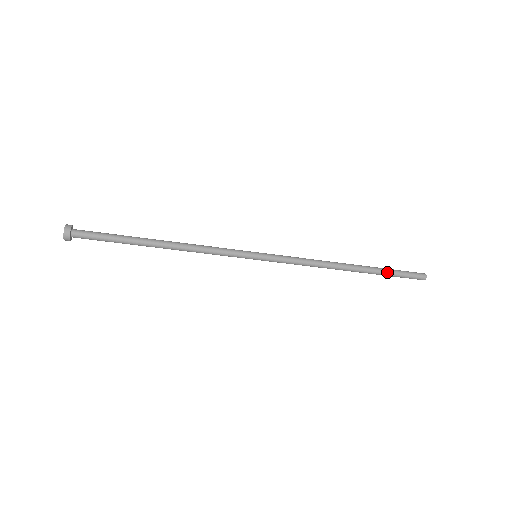
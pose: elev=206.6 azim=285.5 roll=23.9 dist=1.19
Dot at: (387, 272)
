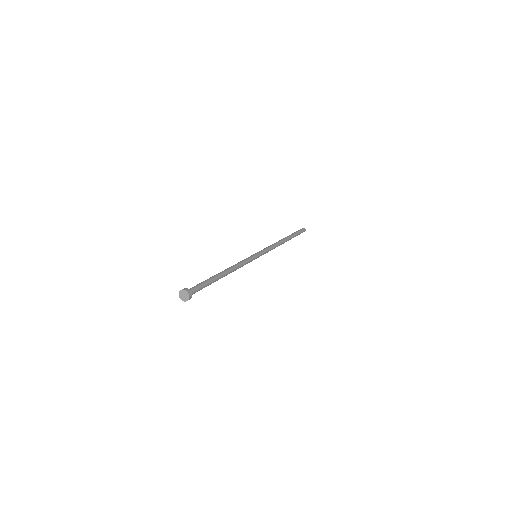
Dot at: occluded
